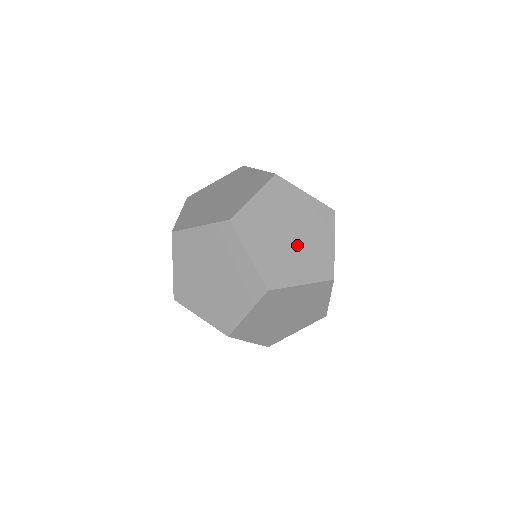
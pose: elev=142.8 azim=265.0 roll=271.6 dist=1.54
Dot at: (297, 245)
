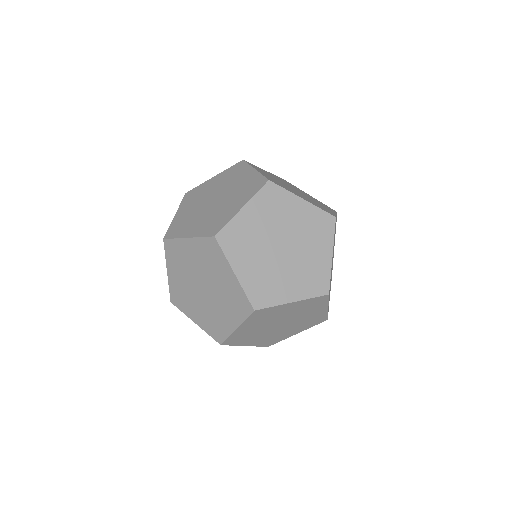
Dot at: (289, 259)
